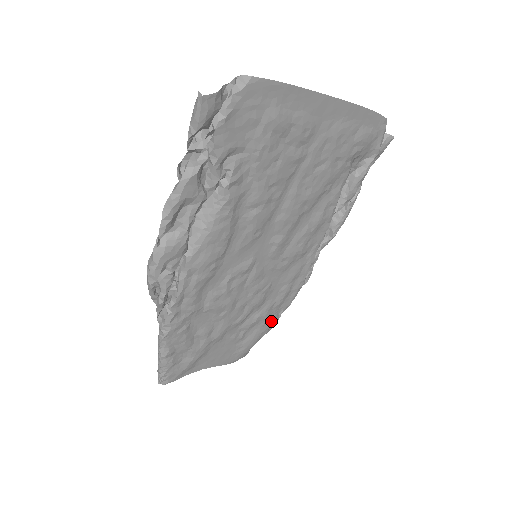
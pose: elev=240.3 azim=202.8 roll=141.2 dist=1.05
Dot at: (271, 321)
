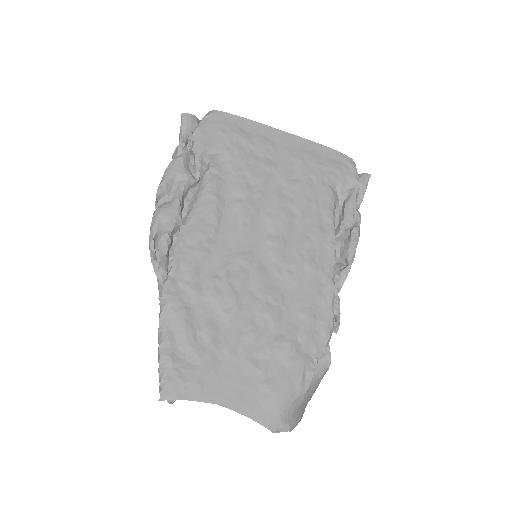
Dot at: (302, 361)
